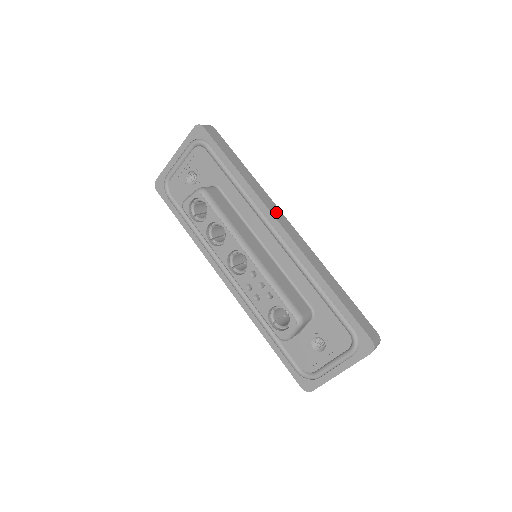
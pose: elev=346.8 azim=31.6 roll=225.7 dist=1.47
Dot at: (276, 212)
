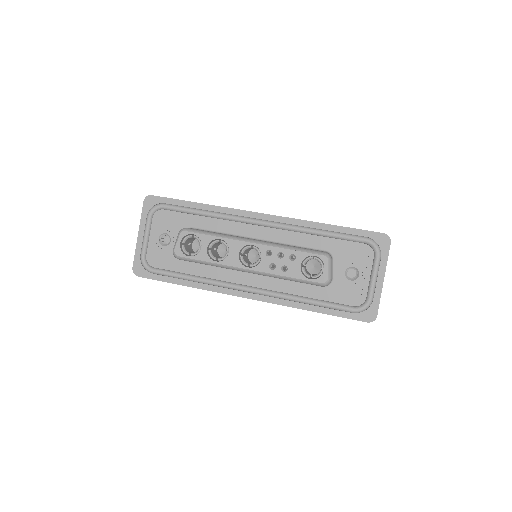
Dot at: occluded
